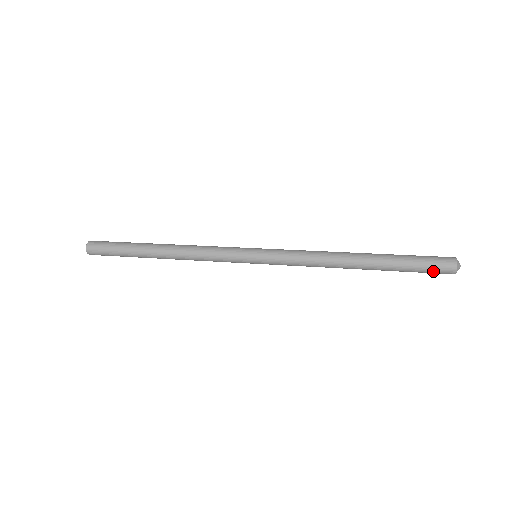
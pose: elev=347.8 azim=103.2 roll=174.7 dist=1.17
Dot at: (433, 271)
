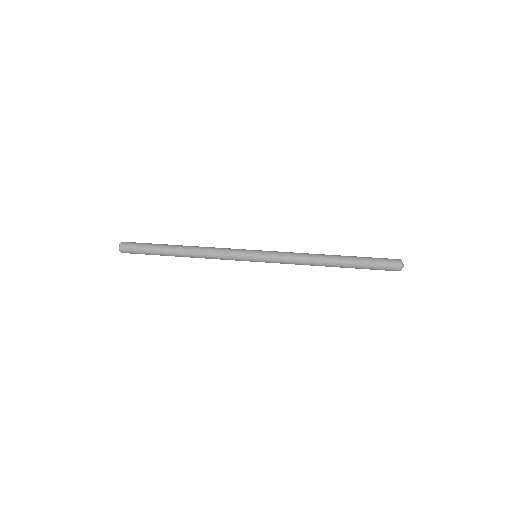
Dot at: (385, 266)
